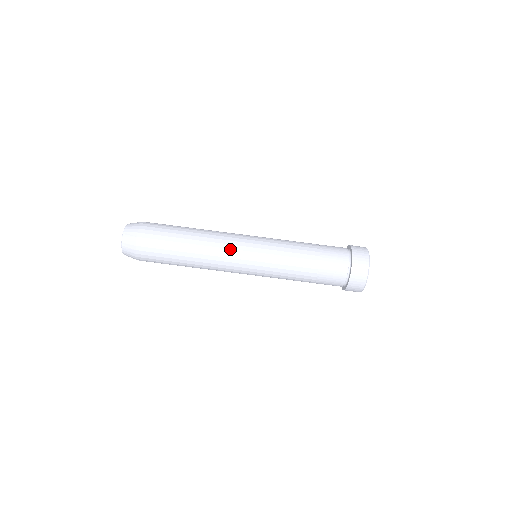
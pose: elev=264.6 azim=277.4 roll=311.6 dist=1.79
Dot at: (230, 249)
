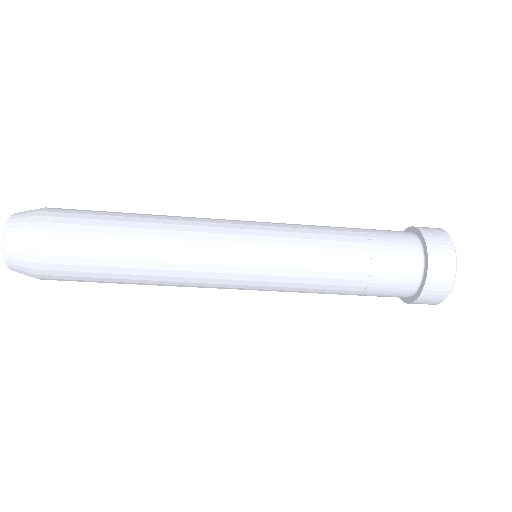
Dot at: (209, 287)
